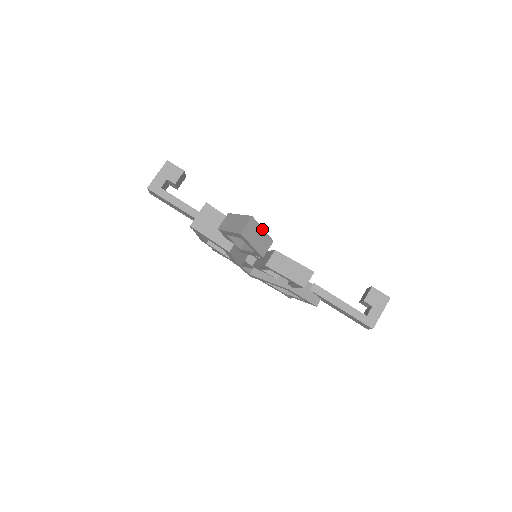
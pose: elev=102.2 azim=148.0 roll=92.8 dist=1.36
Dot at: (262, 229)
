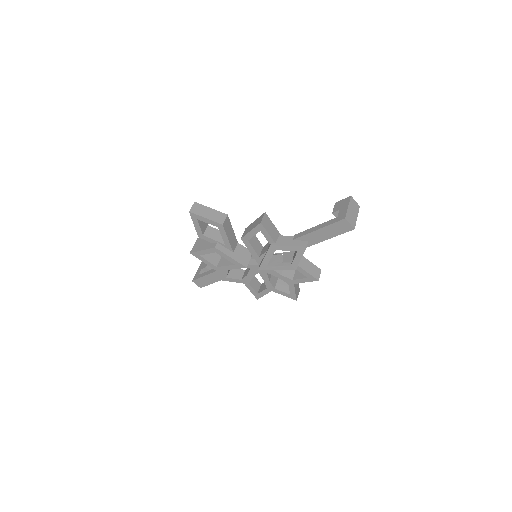
Dot at: (210, 208)
